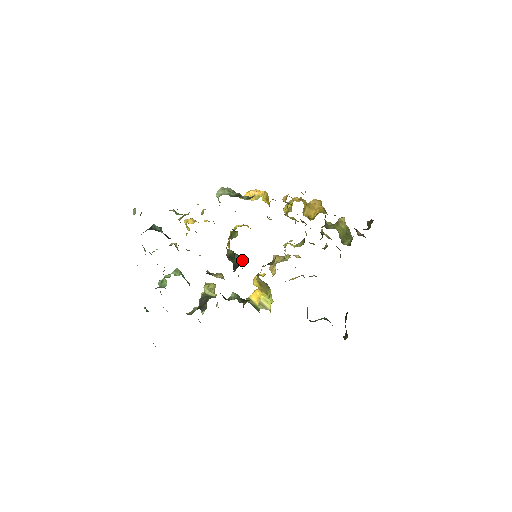
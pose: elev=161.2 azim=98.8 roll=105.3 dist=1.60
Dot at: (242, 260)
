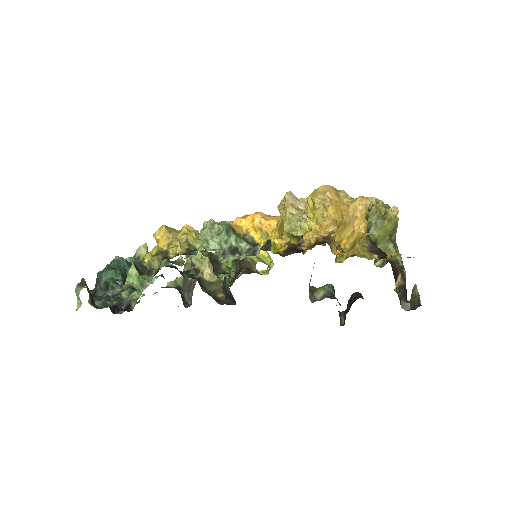
Dot at: (234, 299)
